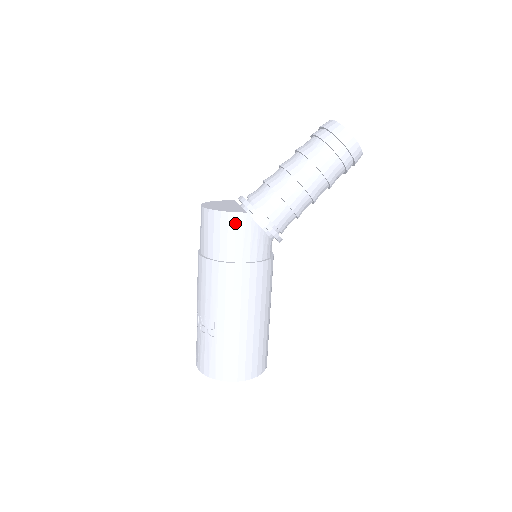
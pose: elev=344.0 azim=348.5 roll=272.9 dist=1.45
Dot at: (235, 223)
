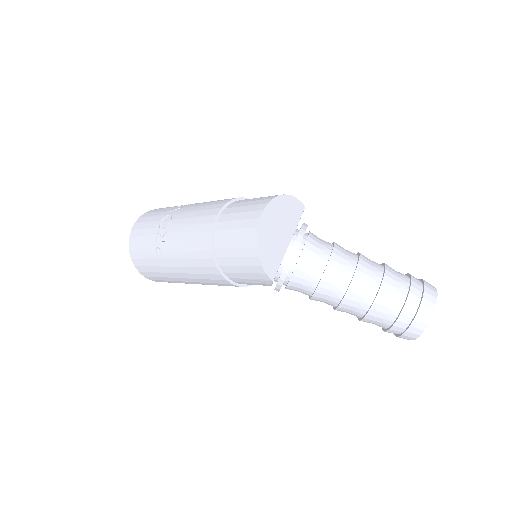
Dot at: (256, 273)
